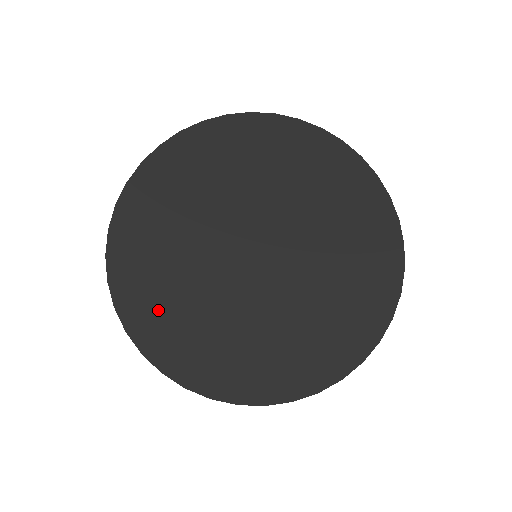
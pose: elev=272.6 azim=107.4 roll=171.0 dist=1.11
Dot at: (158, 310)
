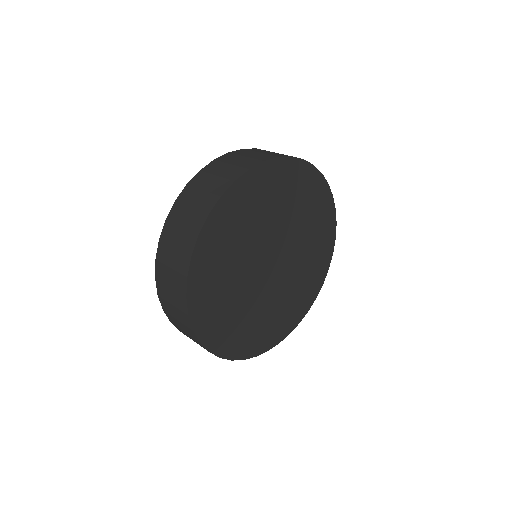
Dot at: (210, 287)
